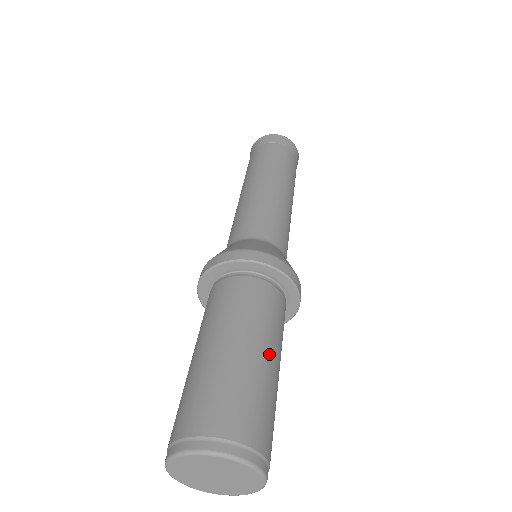
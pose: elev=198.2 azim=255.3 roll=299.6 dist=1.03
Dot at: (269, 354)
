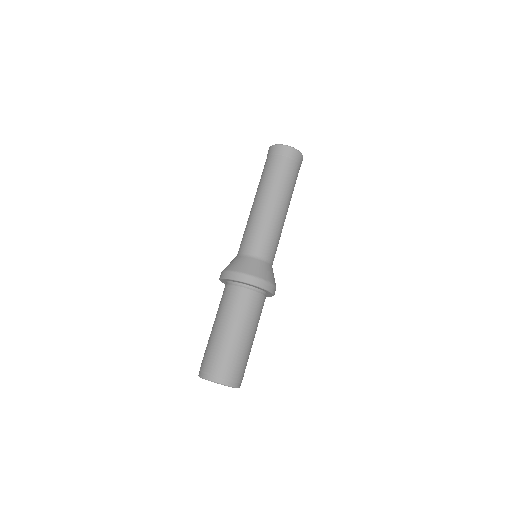
Dot at: (240, 332)
